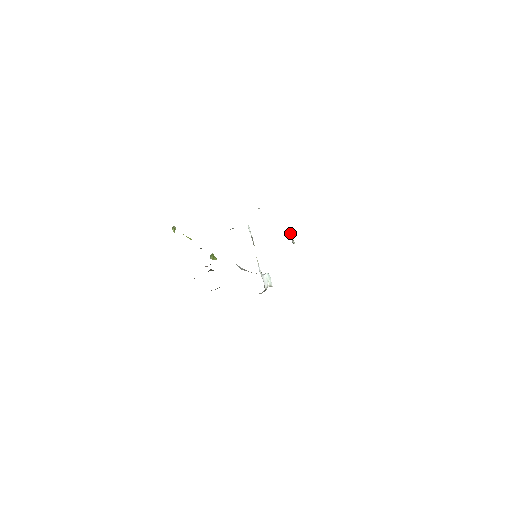
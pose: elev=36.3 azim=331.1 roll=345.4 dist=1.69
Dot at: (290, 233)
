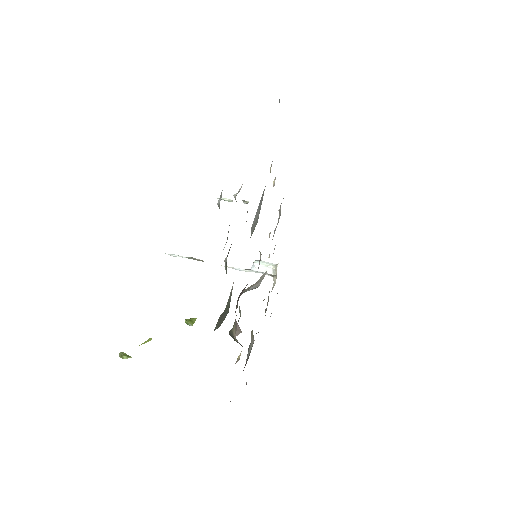
Dot at: (230, 200)
